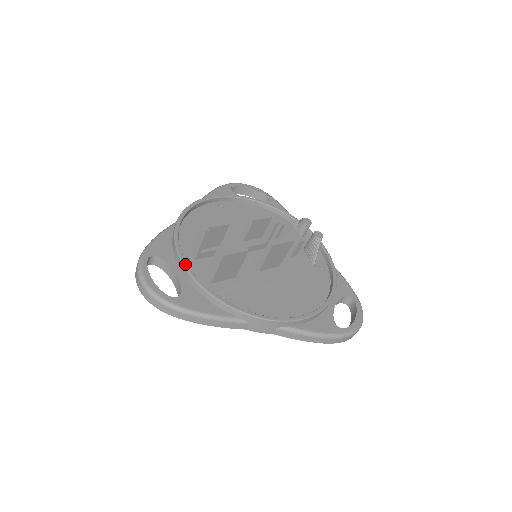
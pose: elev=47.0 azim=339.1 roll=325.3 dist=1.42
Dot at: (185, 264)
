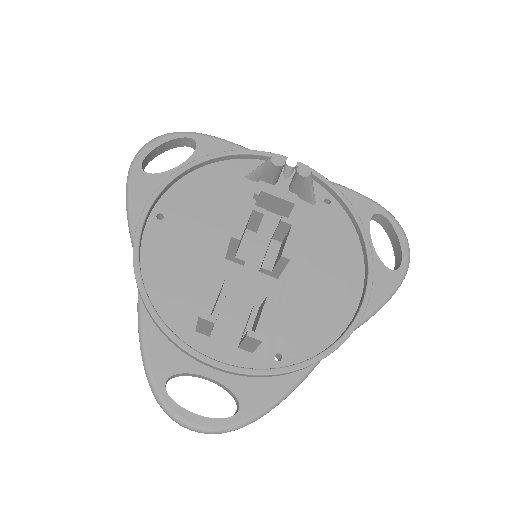
Dot at: (212, 363)
